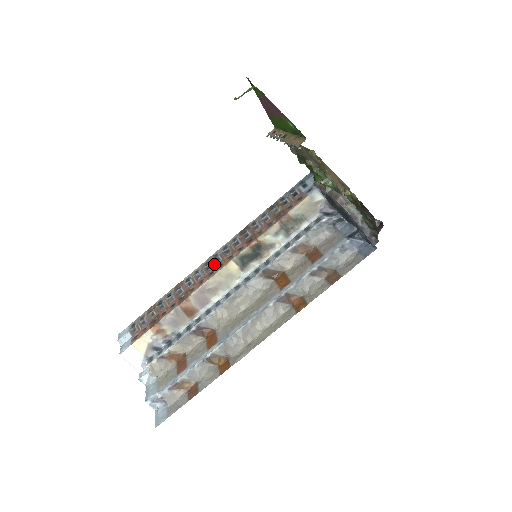
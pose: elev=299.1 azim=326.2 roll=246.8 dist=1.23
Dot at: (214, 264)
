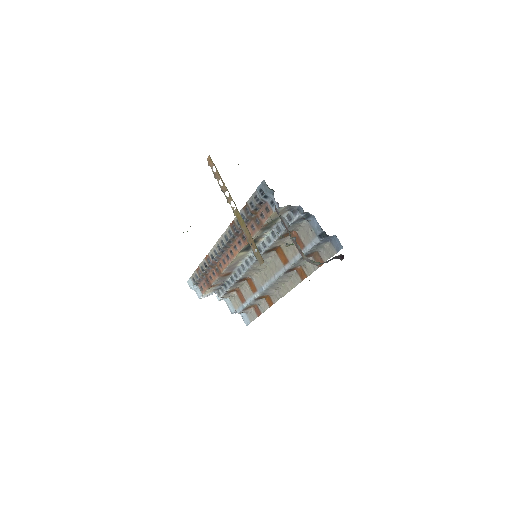
Dot at: (225, 250)
